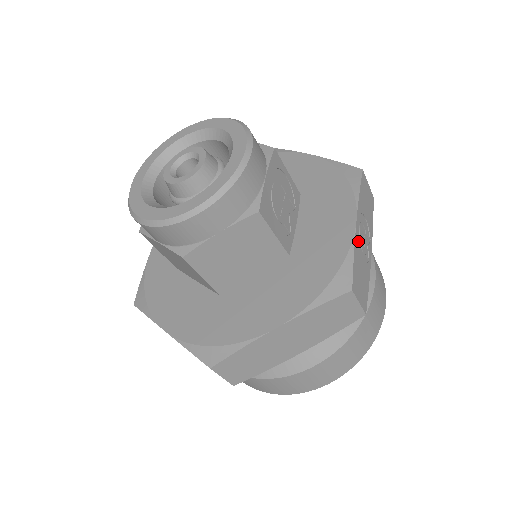
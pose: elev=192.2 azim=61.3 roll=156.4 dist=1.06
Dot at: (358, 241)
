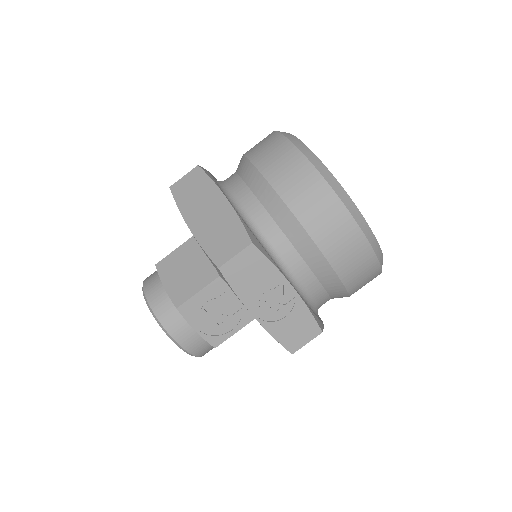
Dot at: (270, 318)
